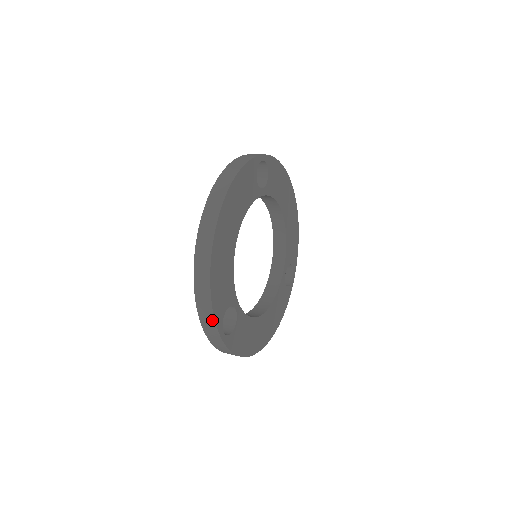
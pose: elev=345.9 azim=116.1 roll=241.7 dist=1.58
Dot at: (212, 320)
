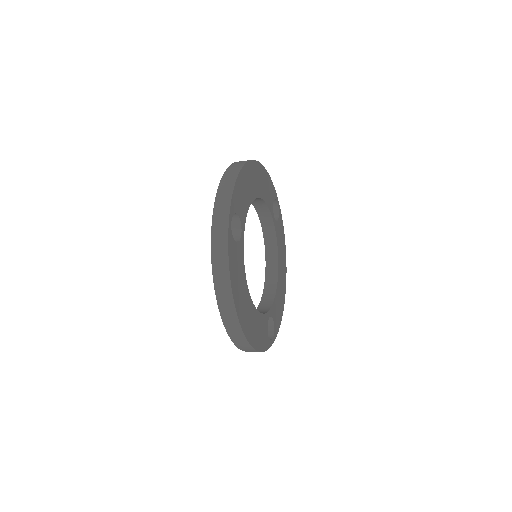
Dot at: (229, 199)
